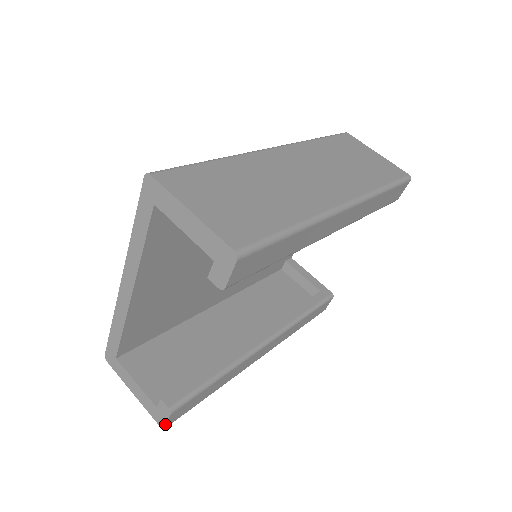
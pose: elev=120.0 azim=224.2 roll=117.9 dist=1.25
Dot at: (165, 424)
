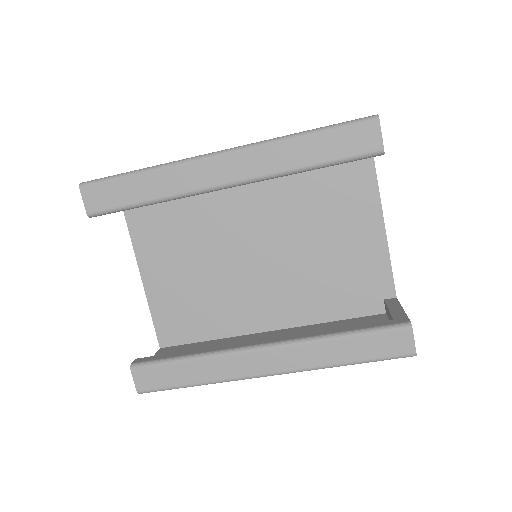
Dot at: (135, 386)
